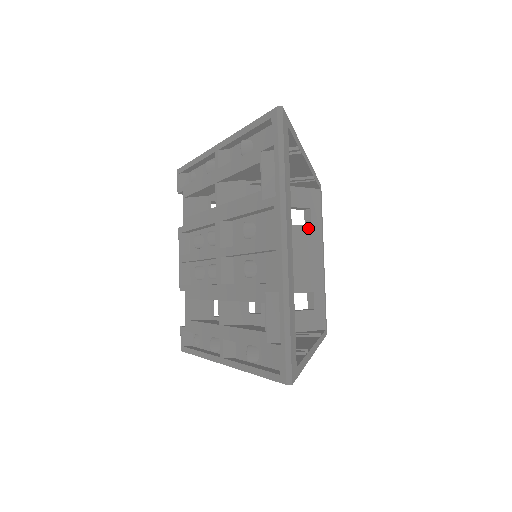
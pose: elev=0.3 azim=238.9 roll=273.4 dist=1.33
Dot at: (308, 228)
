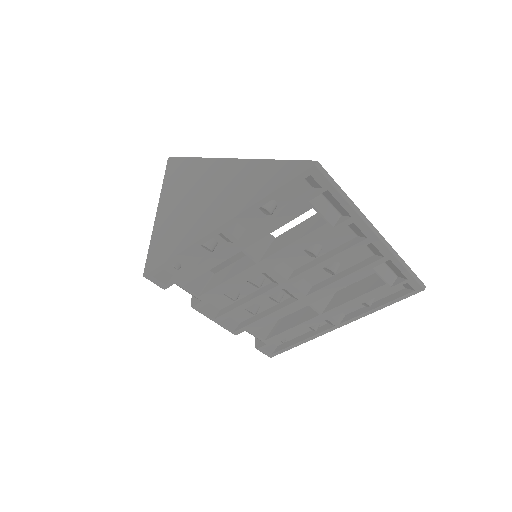
Dot at: occluded
